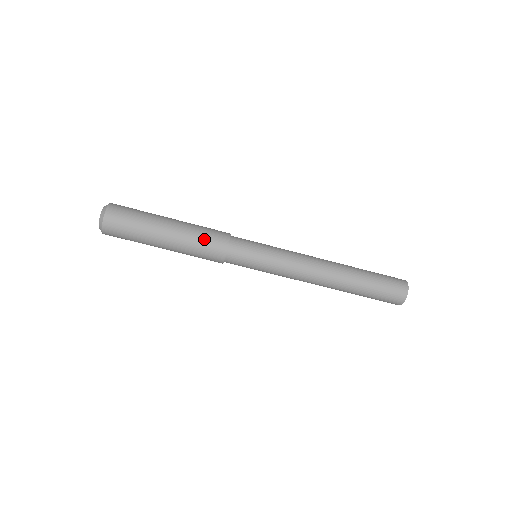
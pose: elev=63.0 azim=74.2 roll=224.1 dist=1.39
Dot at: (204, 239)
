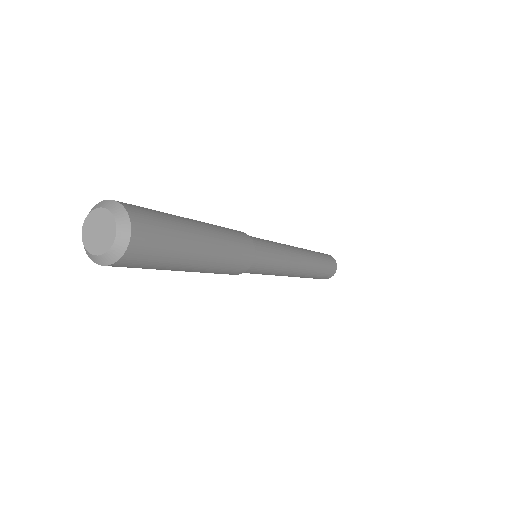
Dot at: (238, 250)
